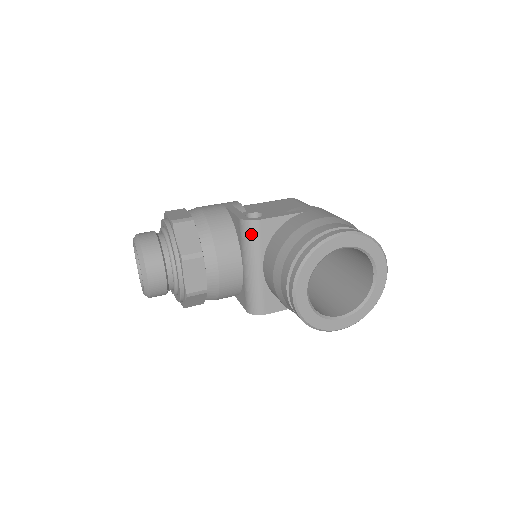
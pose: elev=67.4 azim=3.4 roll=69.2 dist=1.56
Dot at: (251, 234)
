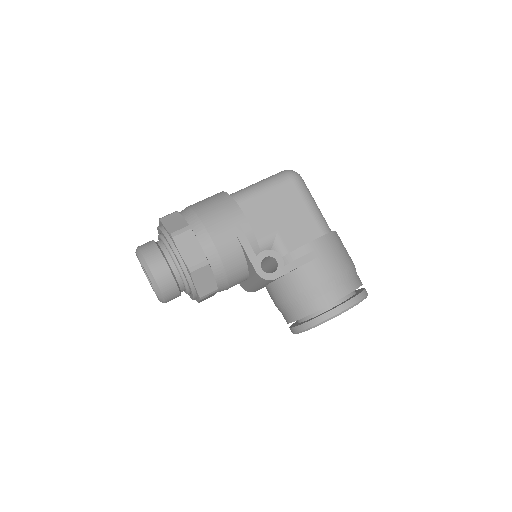
Dot at: (265, 282)
